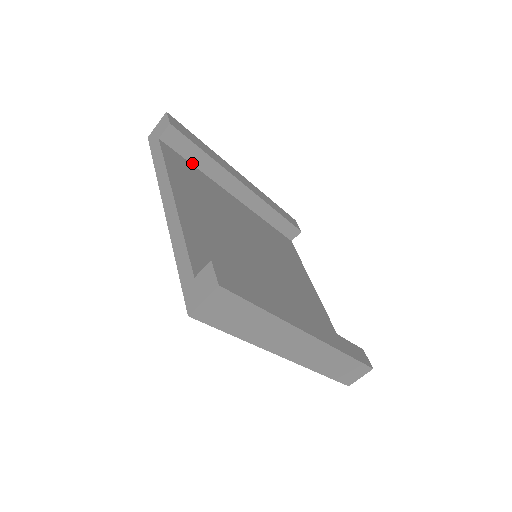
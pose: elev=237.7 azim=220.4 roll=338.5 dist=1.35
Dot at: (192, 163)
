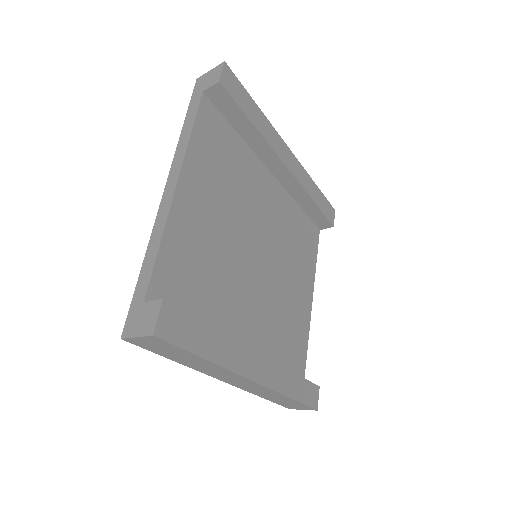
Dot at: (234, 127)
